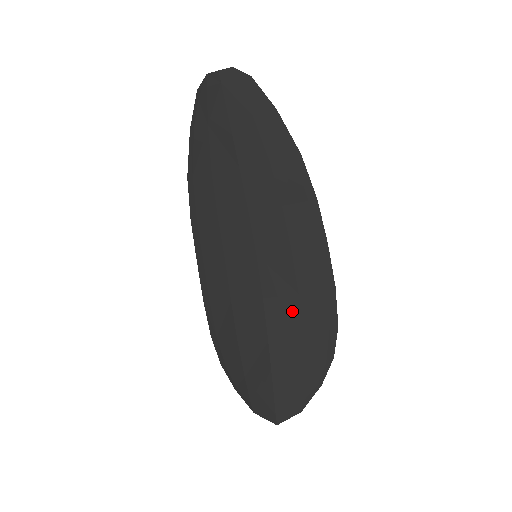
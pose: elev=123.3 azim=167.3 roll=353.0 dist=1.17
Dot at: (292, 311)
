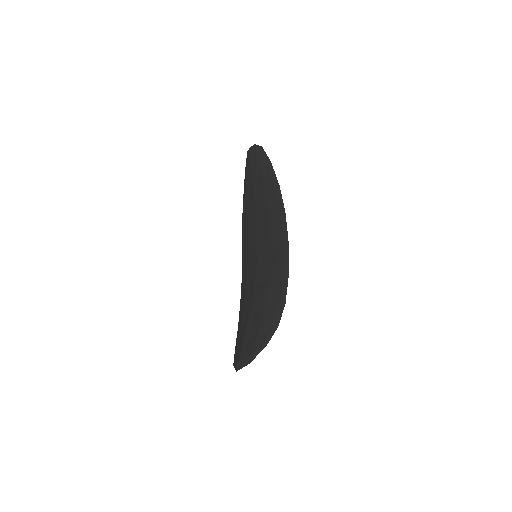
Dot at: (264, 292)
